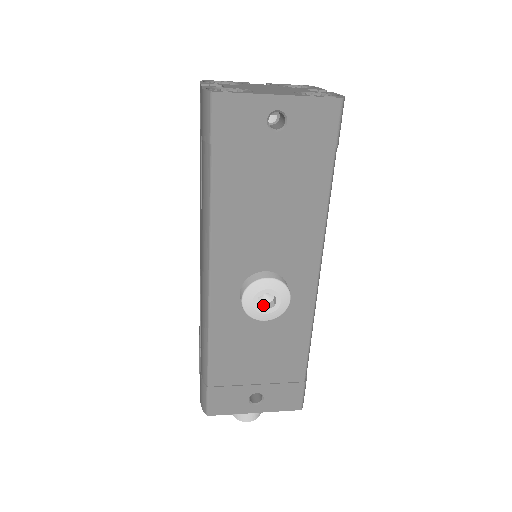
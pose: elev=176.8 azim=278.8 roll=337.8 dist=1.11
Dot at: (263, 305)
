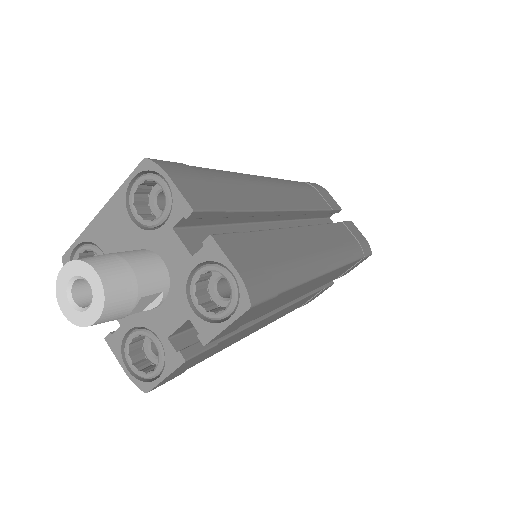
Dot at: occluded
